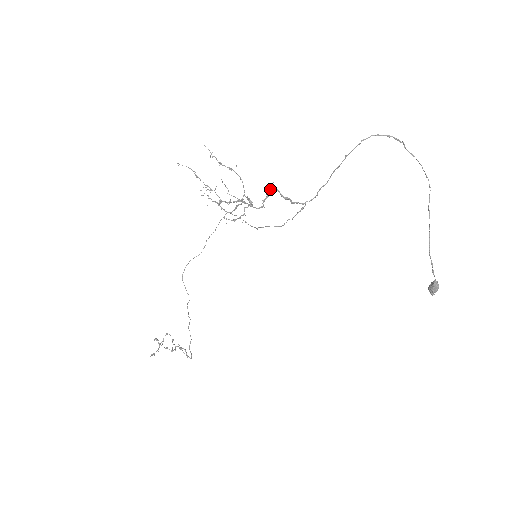
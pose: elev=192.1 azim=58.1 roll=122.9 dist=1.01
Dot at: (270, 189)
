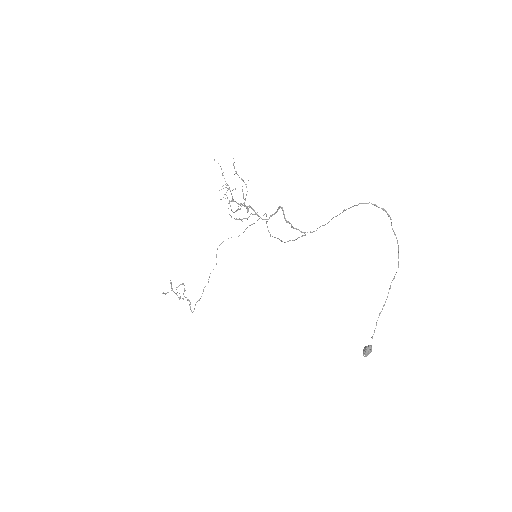
Dot at: (278, 209)
